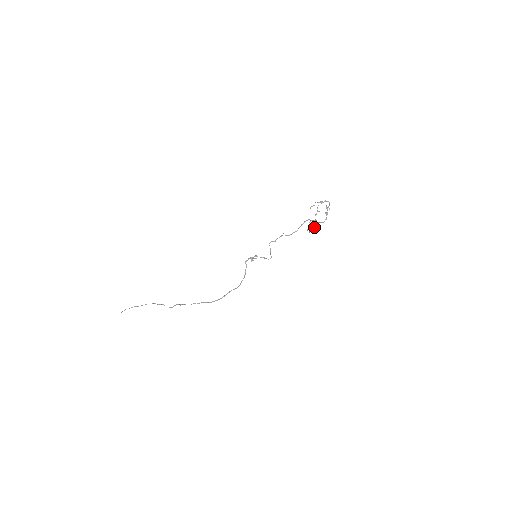
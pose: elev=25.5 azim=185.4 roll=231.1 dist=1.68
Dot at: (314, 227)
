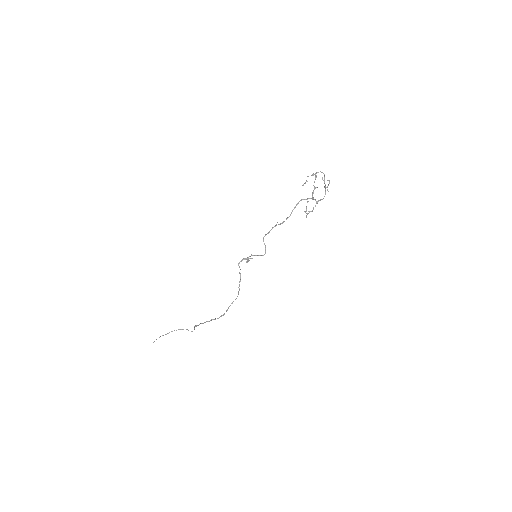
Dot at: (313, 207)
